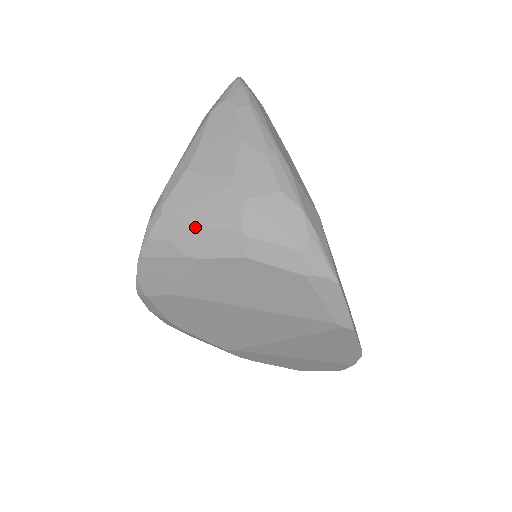
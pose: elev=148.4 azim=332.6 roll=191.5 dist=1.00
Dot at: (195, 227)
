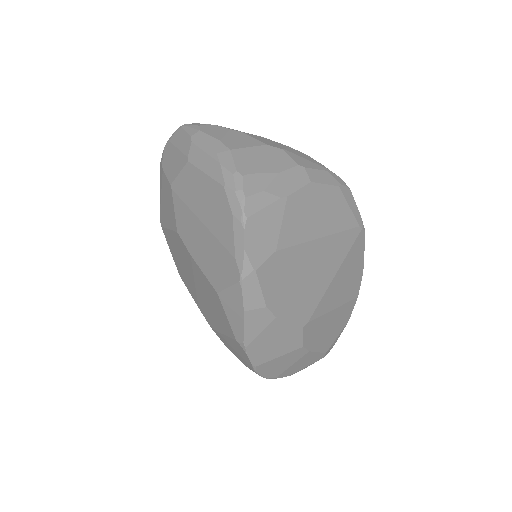
Dot at: (272, 174)
